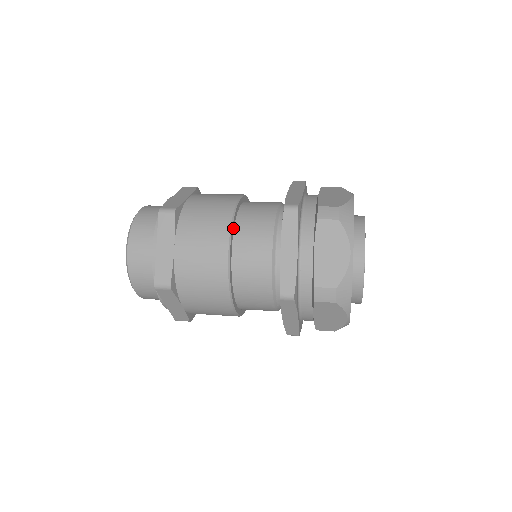
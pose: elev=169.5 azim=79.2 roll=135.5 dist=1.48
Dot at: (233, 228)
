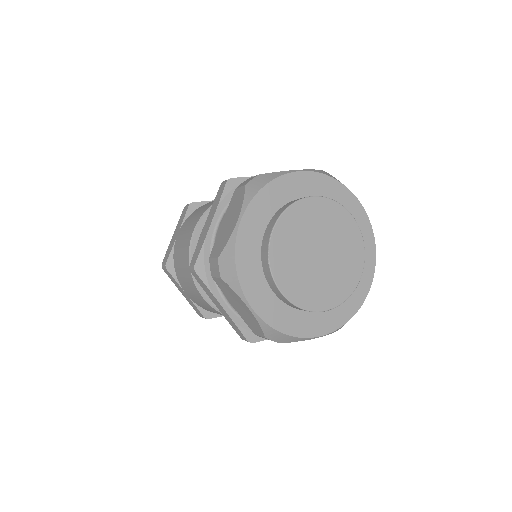
Dot at: occluded
